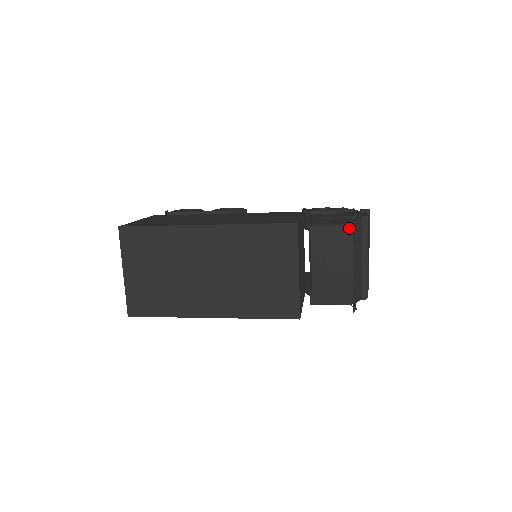
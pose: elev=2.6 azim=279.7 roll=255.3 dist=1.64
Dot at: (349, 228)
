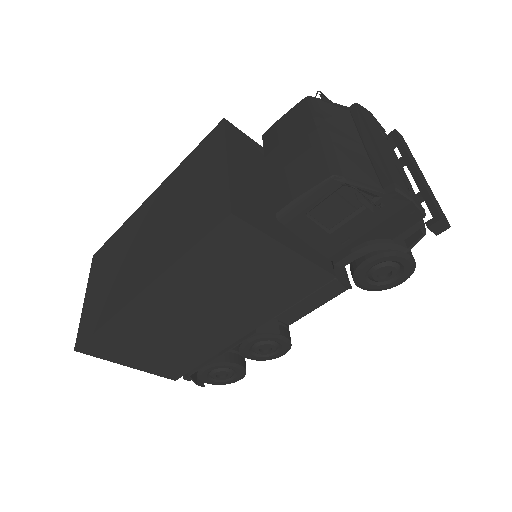
Dot at: (305, 101)
